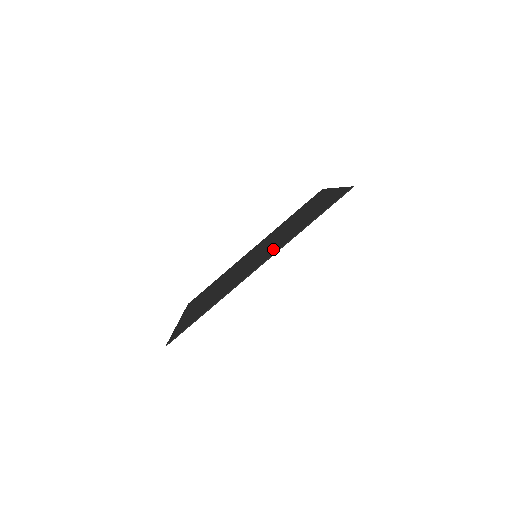
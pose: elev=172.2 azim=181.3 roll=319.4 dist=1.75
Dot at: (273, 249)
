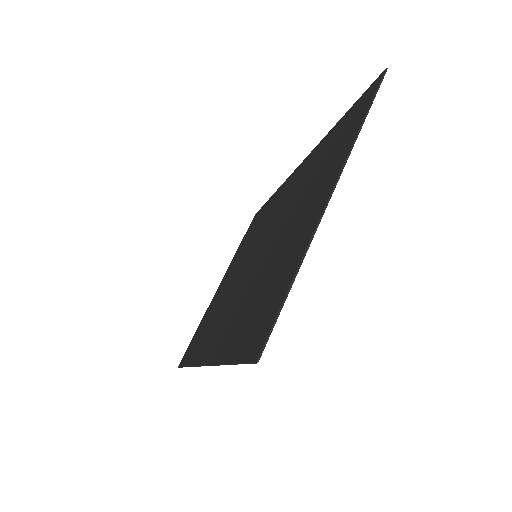
Dot at: (225, 327)
